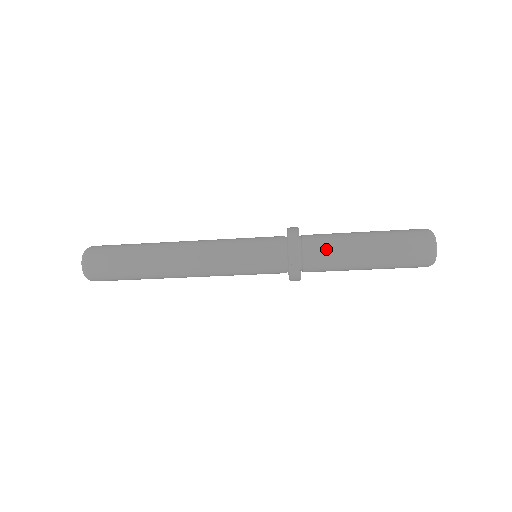
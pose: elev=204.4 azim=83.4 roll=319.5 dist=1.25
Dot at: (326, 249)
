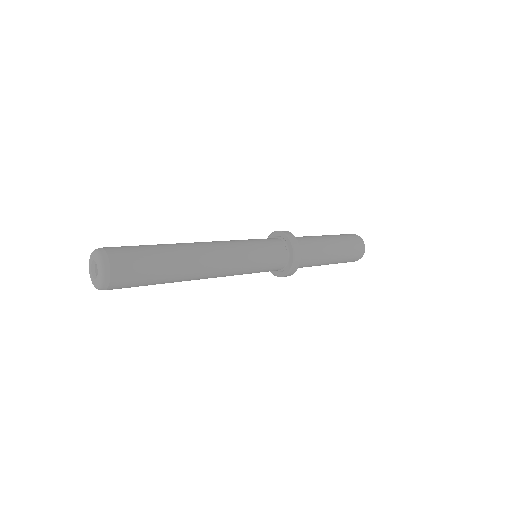
Dot at: (312, 254)
